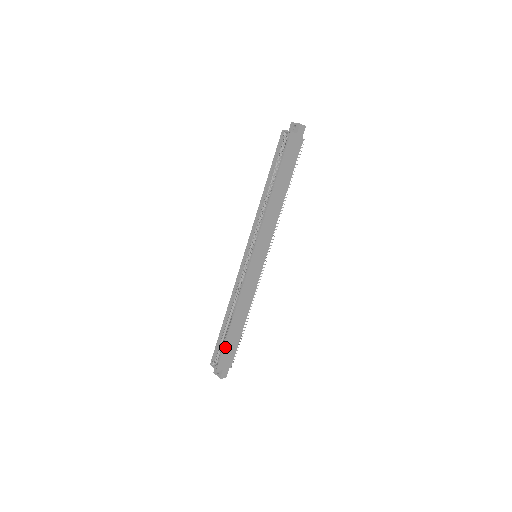
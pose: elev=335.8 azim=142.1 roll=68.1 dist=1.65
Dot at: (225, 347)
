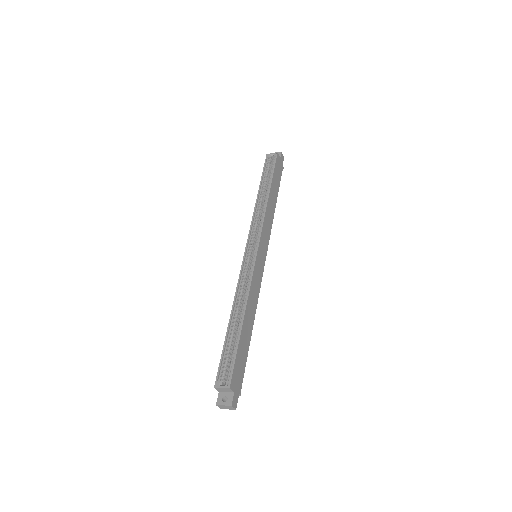
Dot at: (237, 354)
